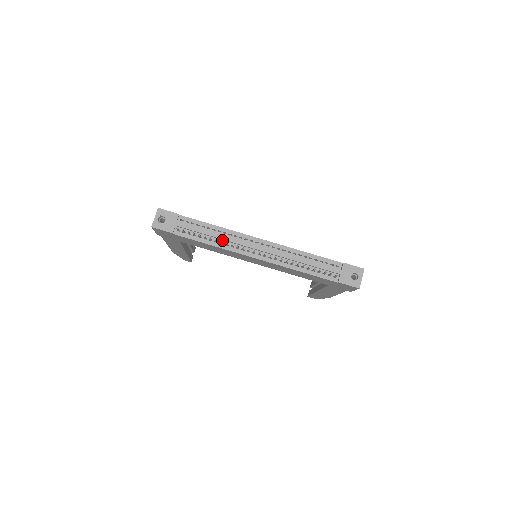
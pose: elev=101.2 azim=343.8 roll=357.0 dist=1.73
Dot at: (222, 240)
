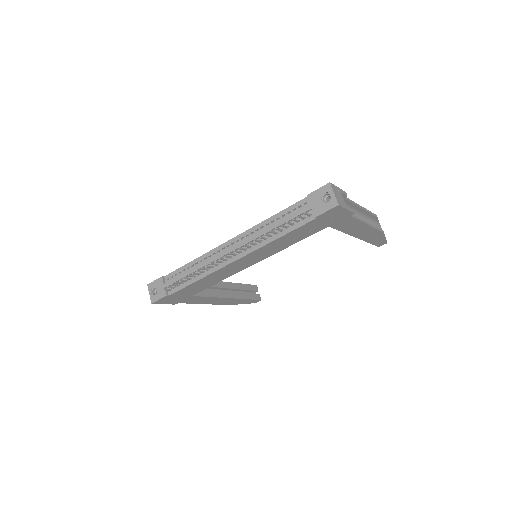
Dot at: occluded
